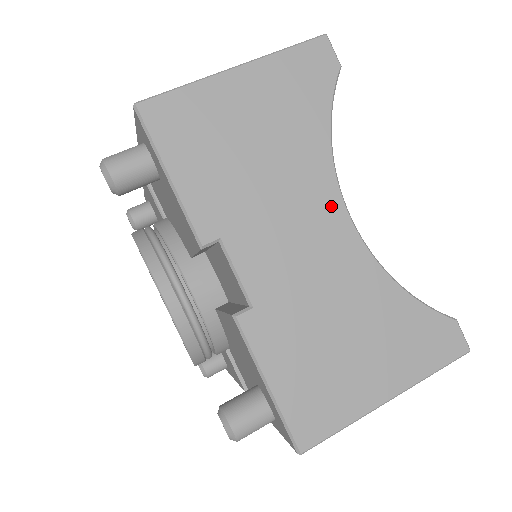
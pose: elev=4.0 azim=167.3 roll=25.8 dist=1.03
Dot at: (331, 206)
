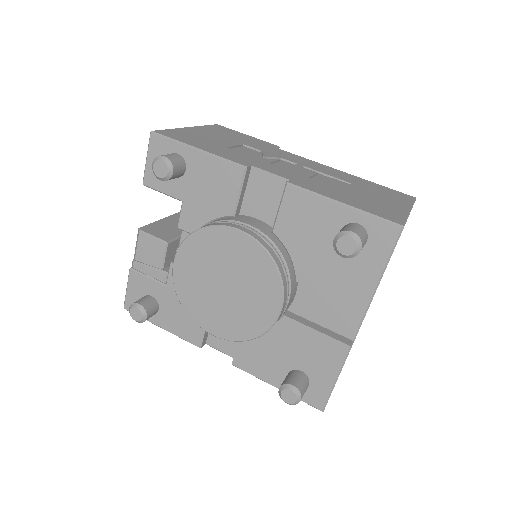
Dot at: occluded
